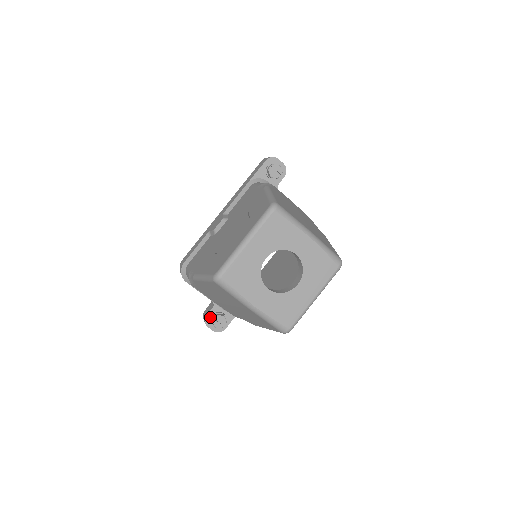
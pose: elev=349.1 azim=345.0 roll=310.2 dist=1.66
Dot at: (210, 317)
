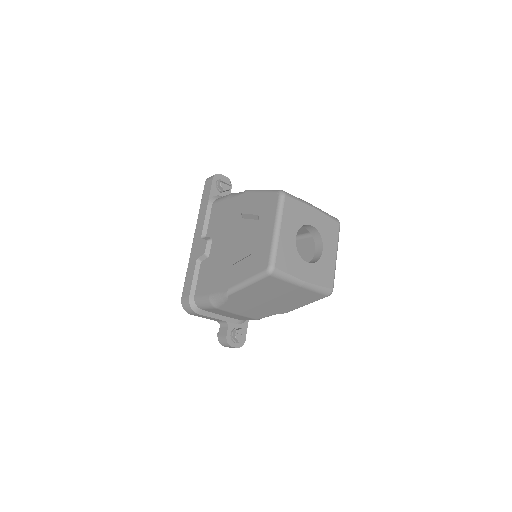
Dot at: (230, 337)
